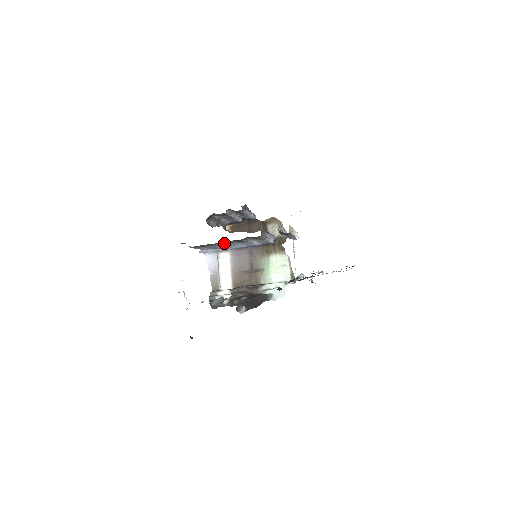
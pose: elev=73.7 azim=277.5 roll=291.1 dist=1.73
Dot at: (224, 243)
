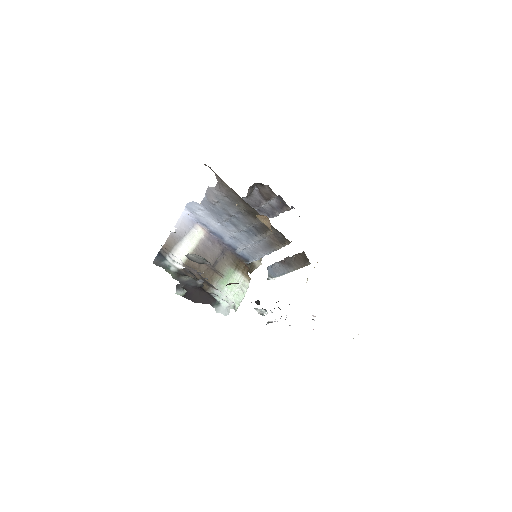
Dot at: (249, 217)
